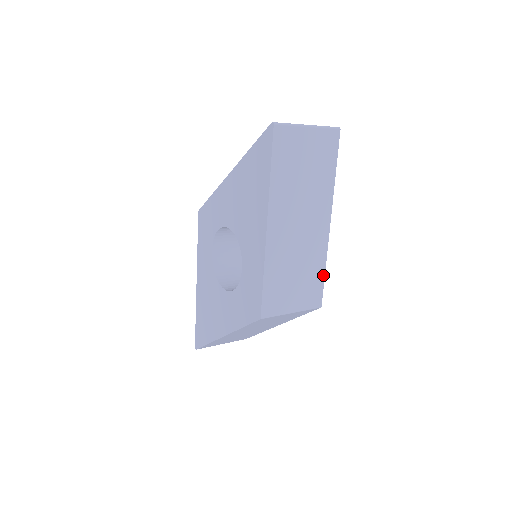
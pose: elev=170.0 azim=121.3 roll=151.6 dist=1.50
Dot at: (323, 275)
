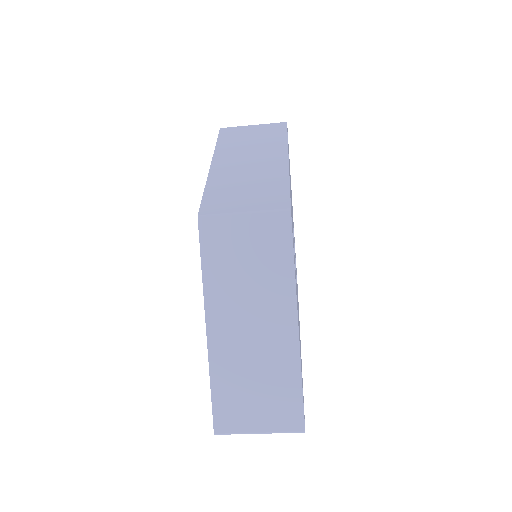
Dot at: (287, 187)
